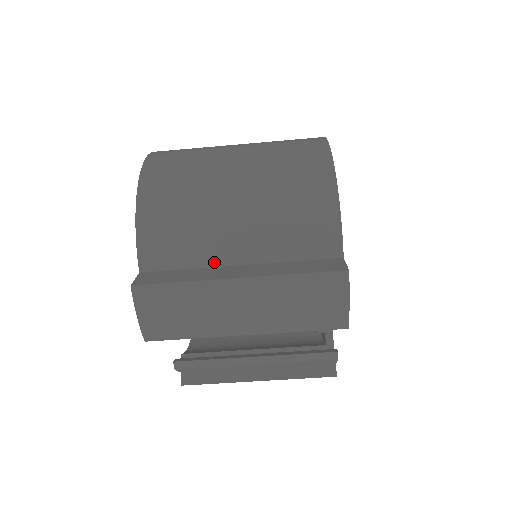
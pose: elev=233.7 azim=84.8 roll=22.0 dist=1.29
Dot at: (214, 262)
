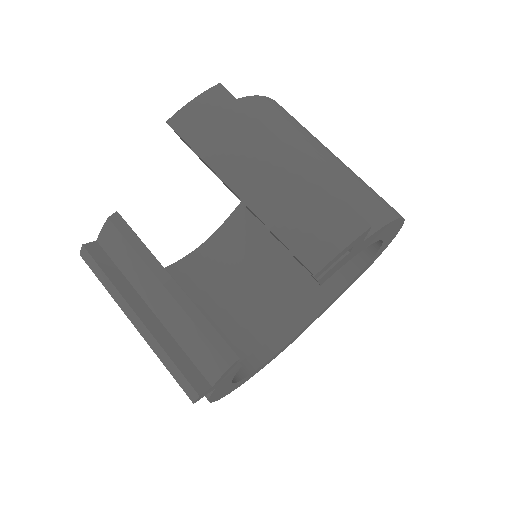
Dot at: occluded
